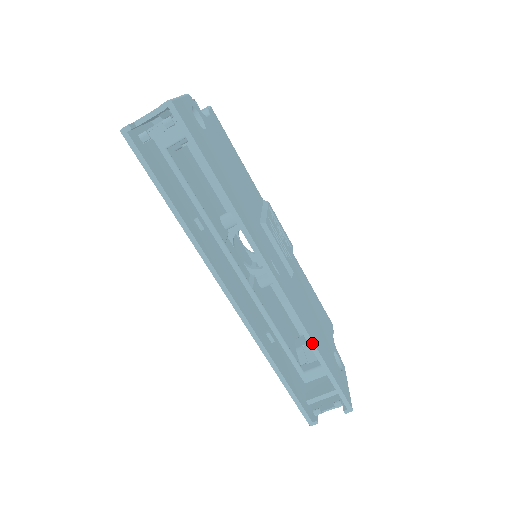
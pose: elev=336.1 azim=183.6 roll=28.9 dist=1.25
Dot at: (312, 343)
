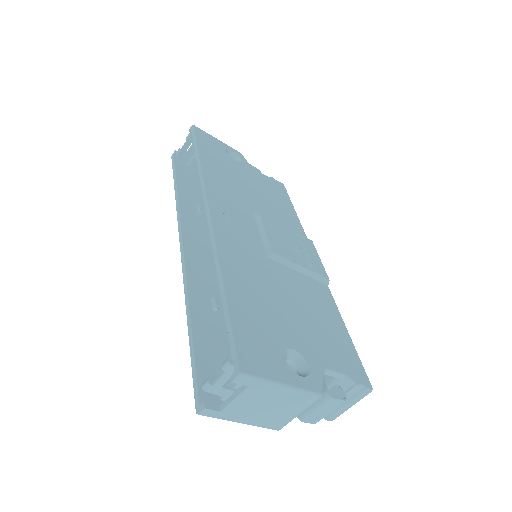
Dot at: (219, 270)
